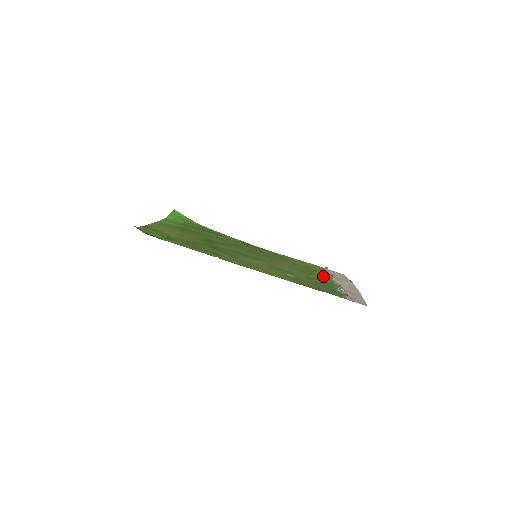
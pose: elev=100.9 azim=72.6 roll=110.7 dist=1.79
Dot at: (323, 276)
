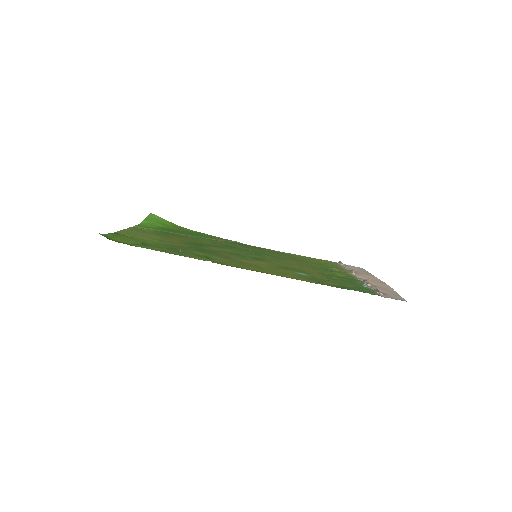
Dot at: (340, 271)
